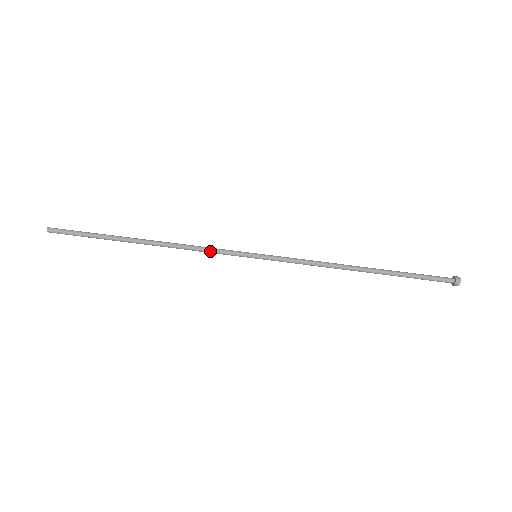
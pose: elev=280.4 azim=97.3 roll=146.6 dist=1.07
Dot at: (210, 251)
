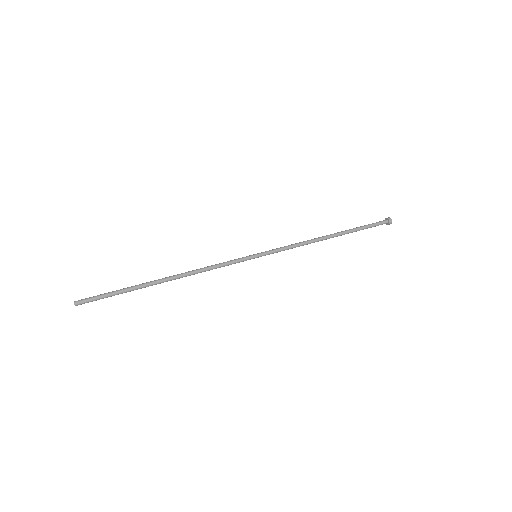
Dot at: (221, 265)
